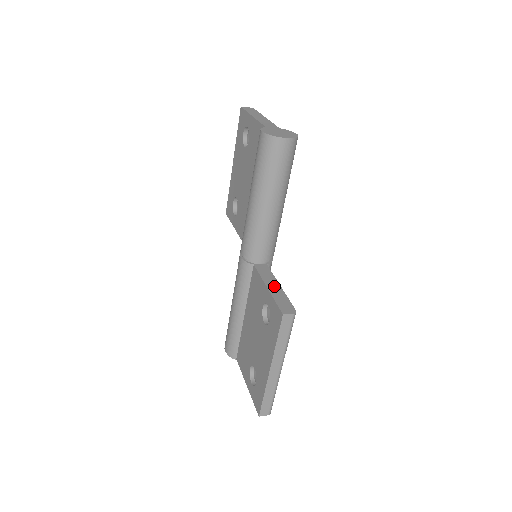
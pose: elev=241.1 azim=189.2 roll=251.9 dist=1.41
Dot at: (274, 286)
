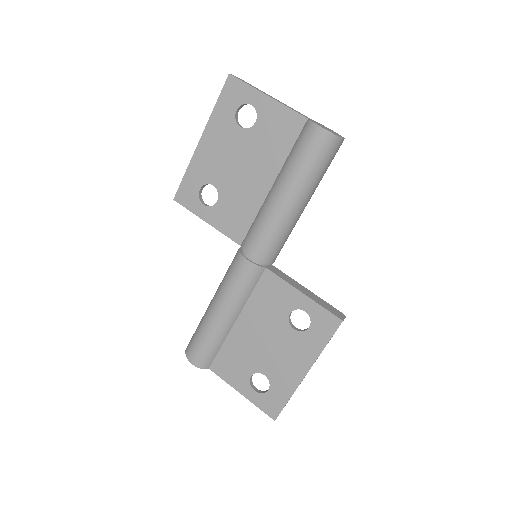
Dot at: (305, 290)
